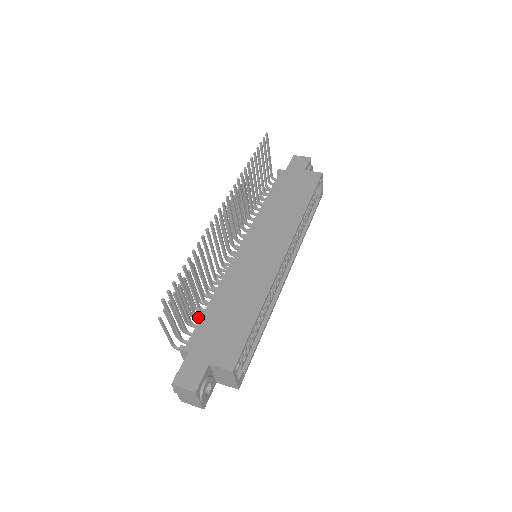
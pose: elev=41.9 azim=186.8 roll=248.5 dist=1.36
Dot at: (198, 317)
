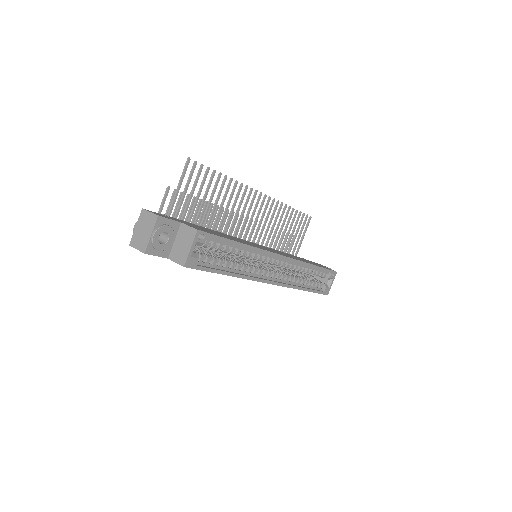
Dot at: occluded
